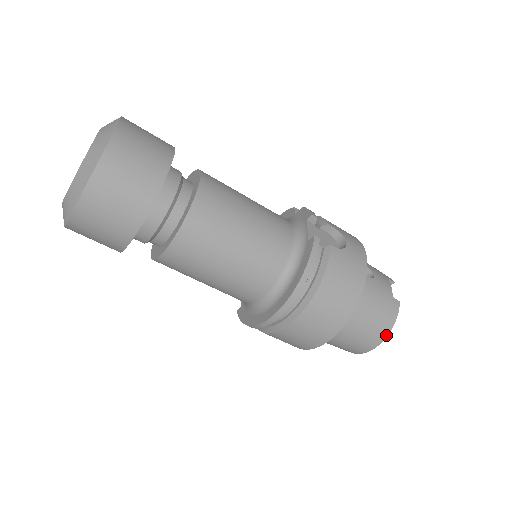
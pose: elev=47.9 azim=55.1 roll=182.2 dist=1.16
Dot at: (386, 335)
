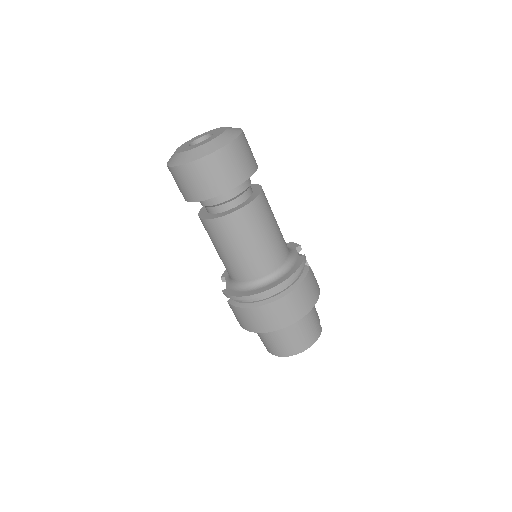
Dot at: (311, 345)
